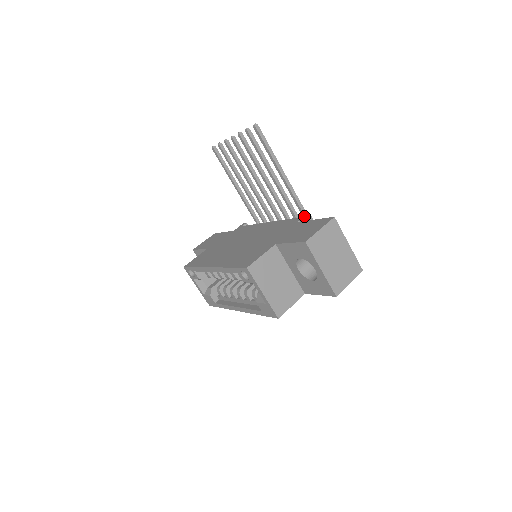
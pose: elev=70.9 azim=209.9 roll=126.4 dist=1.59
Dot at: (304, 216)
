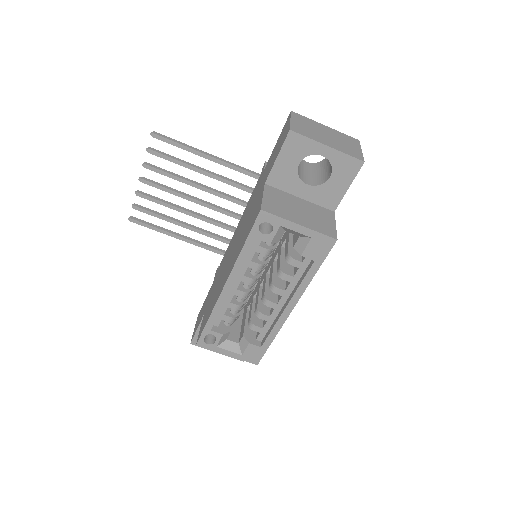
Dot at: (264, 165)
